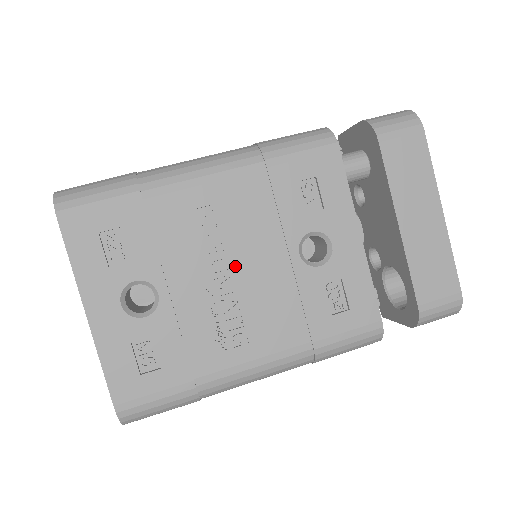
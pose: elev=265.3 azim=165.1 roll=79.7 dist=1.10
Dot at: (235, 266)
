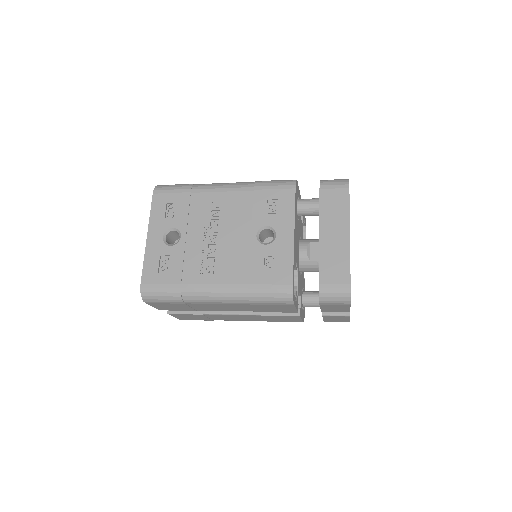
Dot at: (222, 233)
